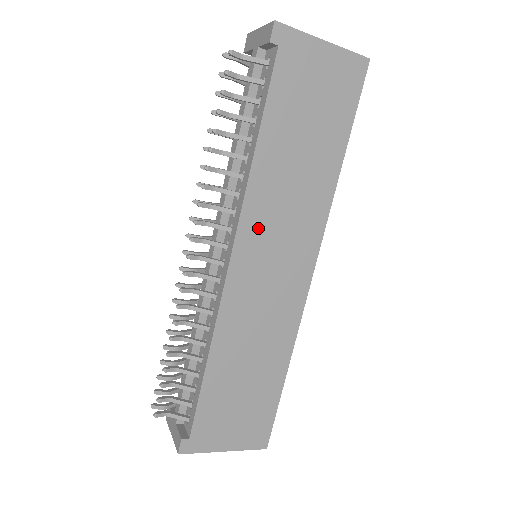
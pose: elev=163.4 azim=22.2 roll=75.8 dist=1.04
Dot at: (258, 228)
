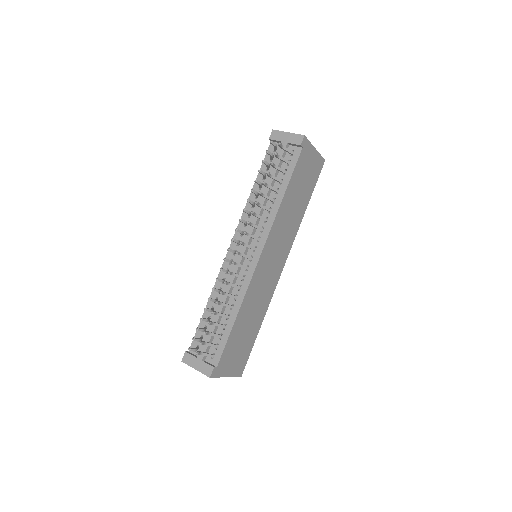
Dot at: (273, 240)
